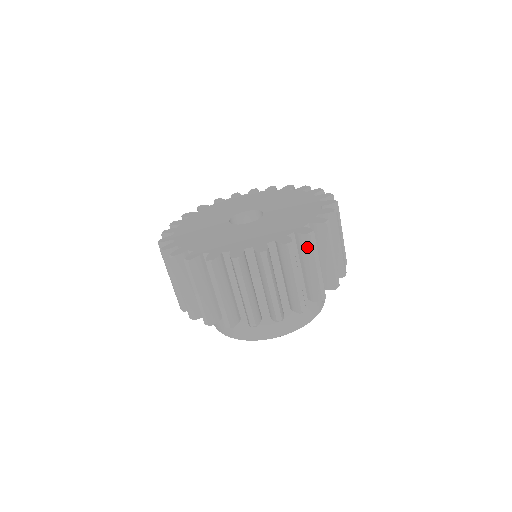
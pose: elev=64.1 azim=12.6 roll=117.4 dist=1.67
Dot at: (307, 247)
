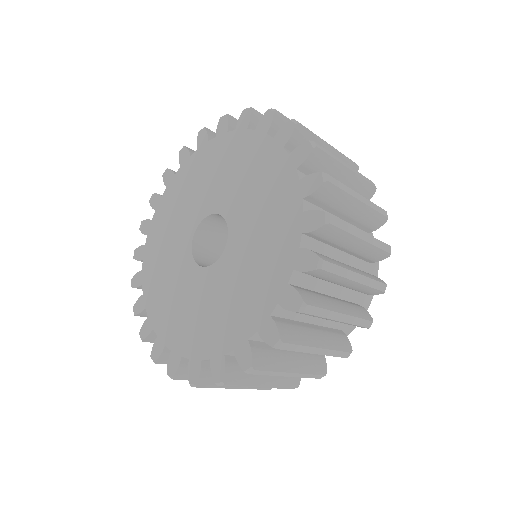
Dot at: occluded
